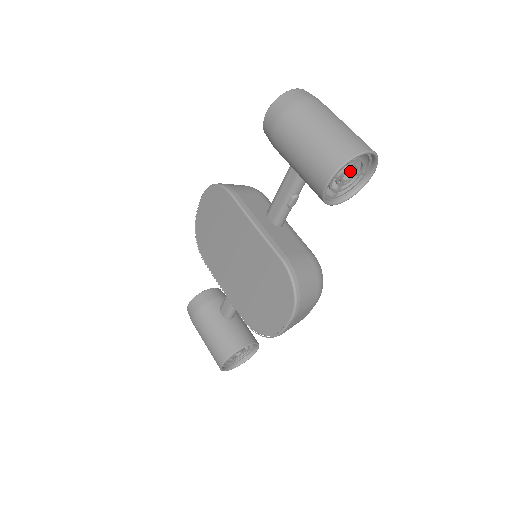
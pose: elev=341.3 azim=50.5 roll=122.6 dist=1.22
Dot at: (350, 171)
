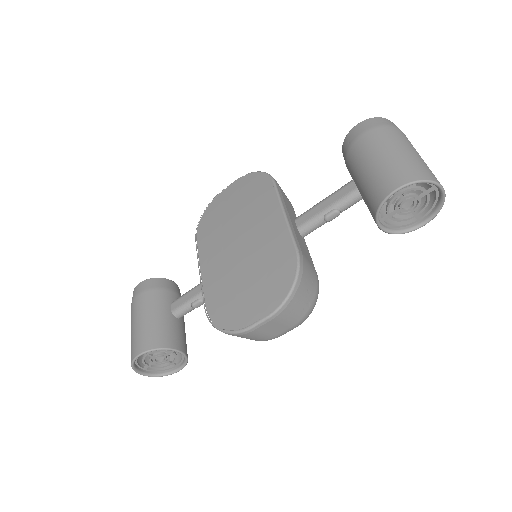
Dot at: occluded
